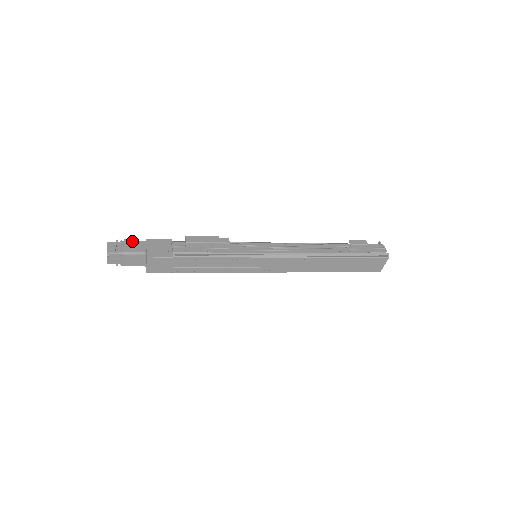
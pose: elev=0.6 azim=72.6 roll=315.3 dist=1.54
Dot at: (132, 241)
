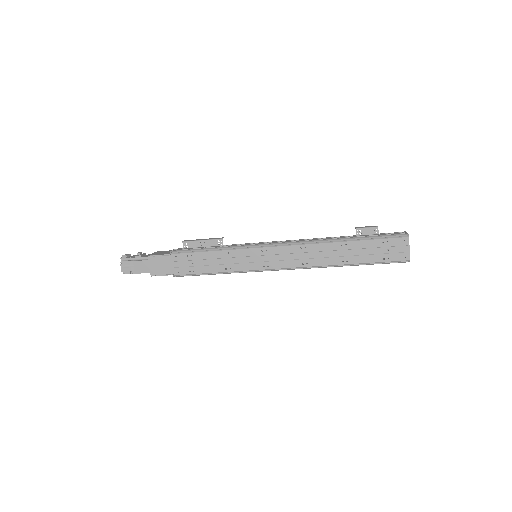
Dot at: (145, 255)
